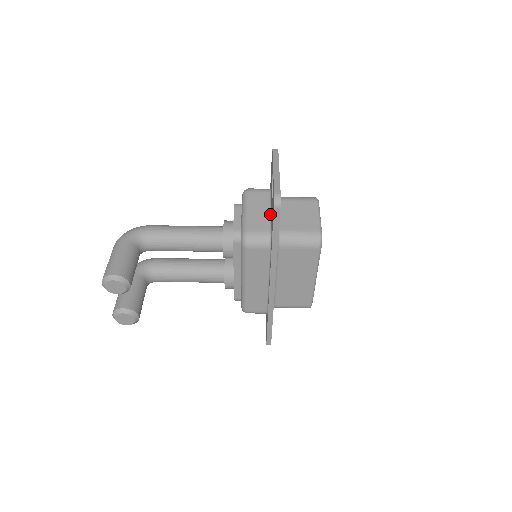
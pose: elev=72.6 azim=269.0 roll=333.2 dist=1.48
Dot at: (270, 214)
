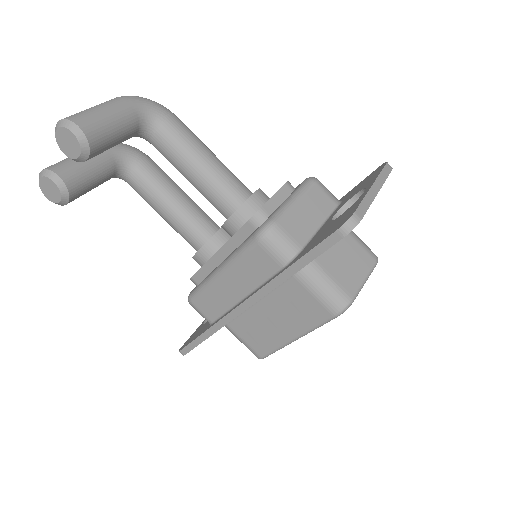
Dot at: (318, 229)
